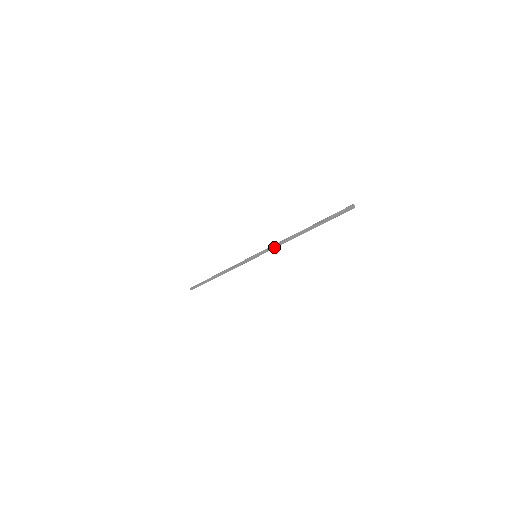
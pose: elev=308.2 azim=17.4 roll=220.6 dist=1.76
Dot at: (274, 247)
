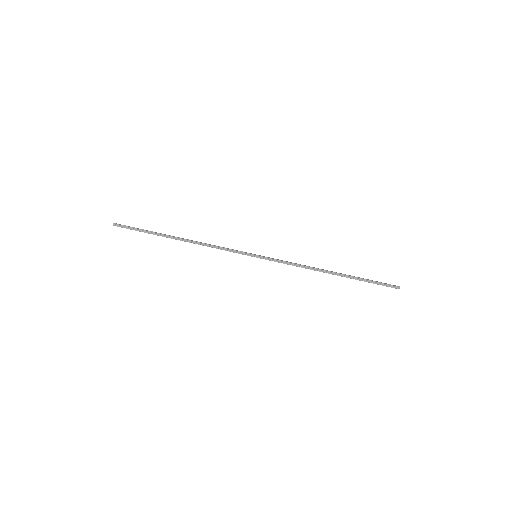
Dot at: (288, 264)
